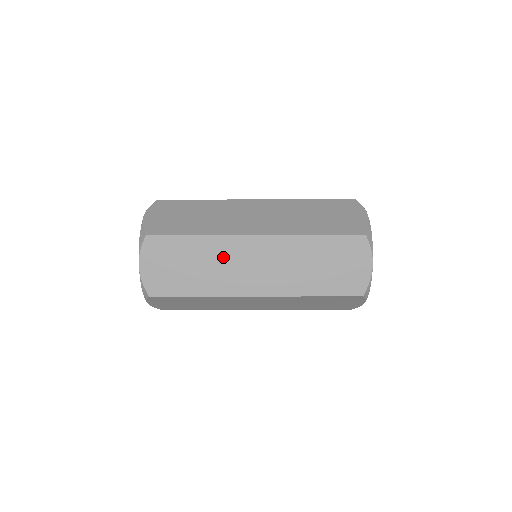
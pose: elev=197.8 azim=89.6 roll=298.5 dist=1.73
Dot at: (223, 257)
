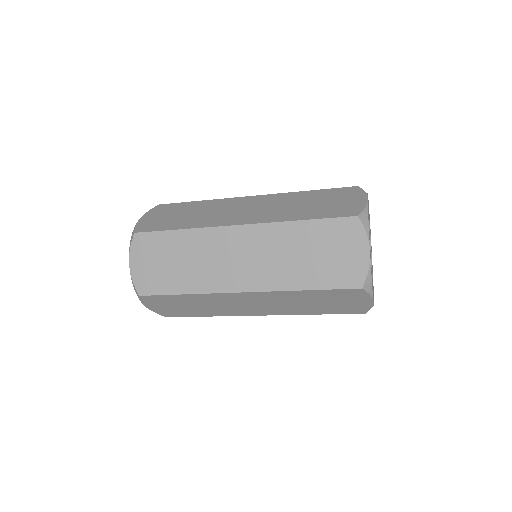
Dot at: (207, 251)
